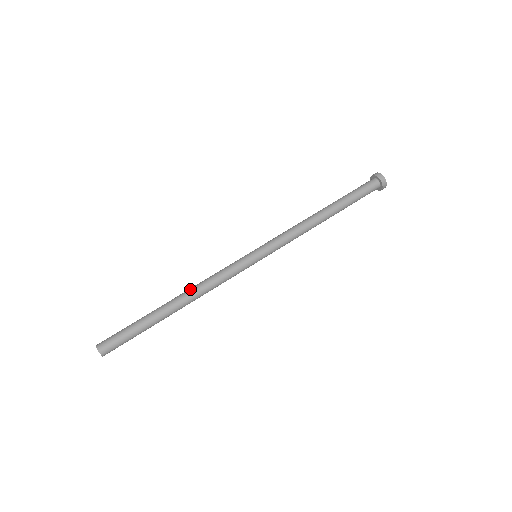
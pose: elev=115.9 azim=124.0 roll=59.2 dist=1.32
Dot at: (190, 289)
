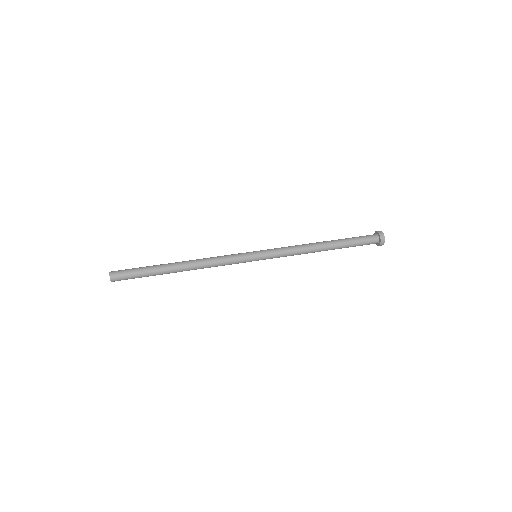
Dot at: occluded
